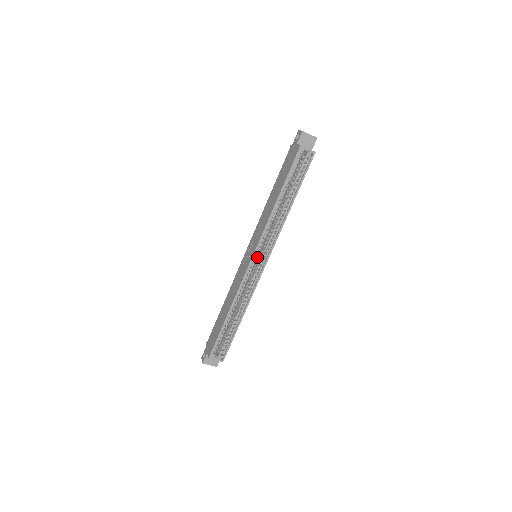
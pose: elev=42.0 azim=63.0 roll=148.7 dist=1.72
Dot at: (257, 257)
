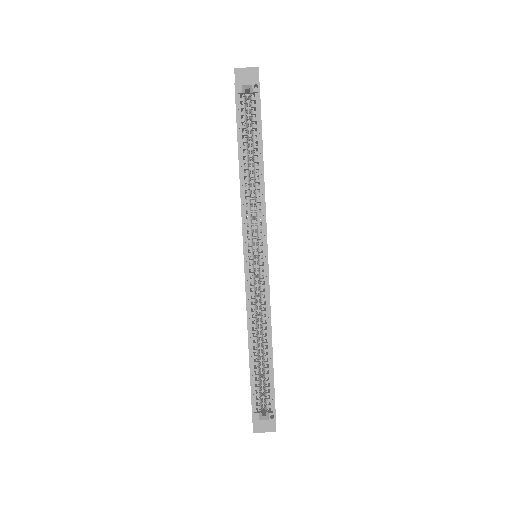
Dot at: (252, 255)
